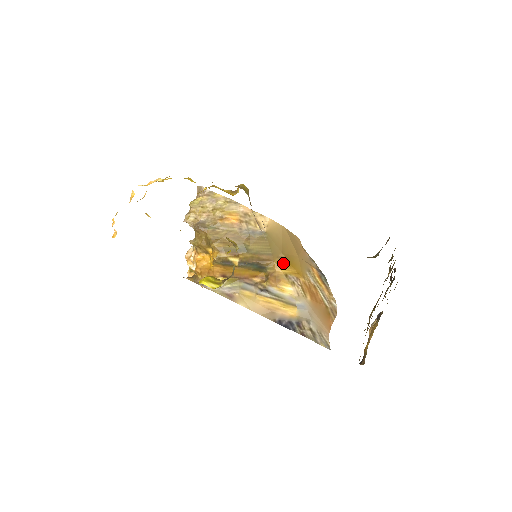
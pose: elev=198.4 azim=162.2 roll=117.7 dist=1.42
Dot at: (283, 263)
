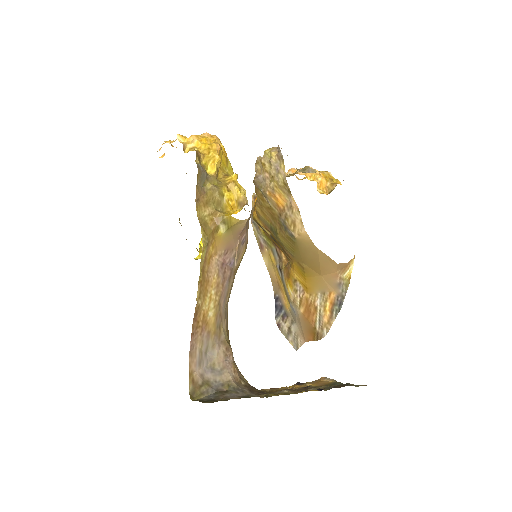
Dot at: (300, 270)
